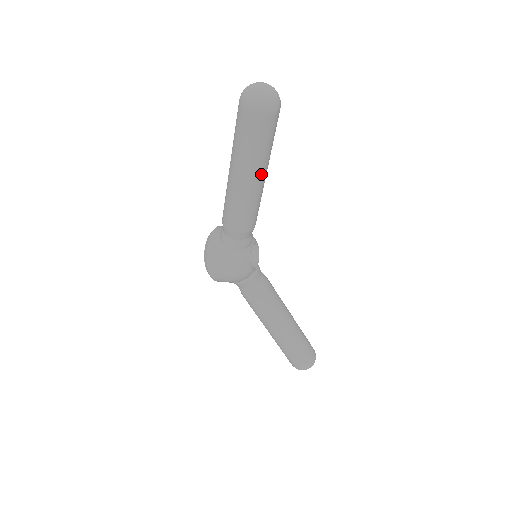
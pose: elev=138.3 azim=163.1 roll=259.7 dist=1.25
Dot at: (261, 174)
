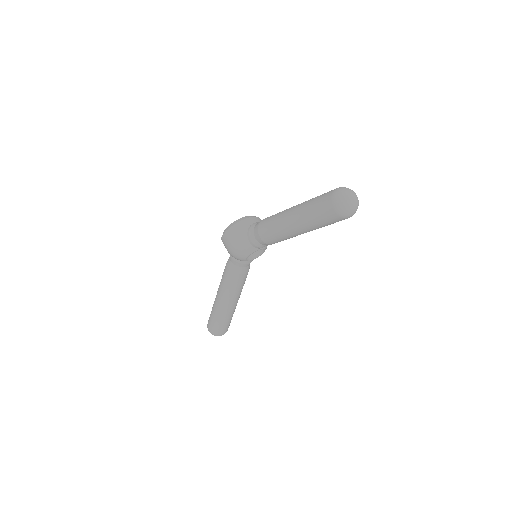
Dot at: (303, 231)
